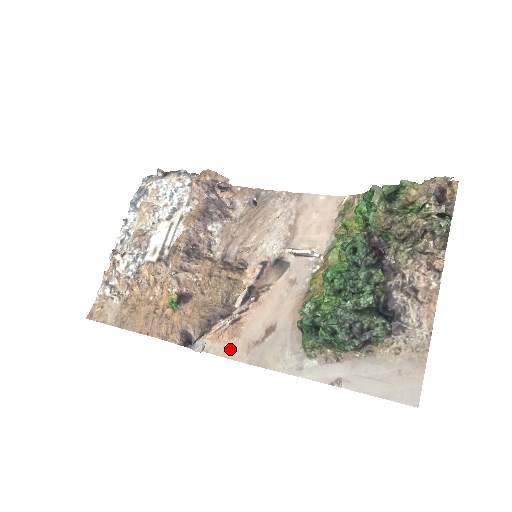
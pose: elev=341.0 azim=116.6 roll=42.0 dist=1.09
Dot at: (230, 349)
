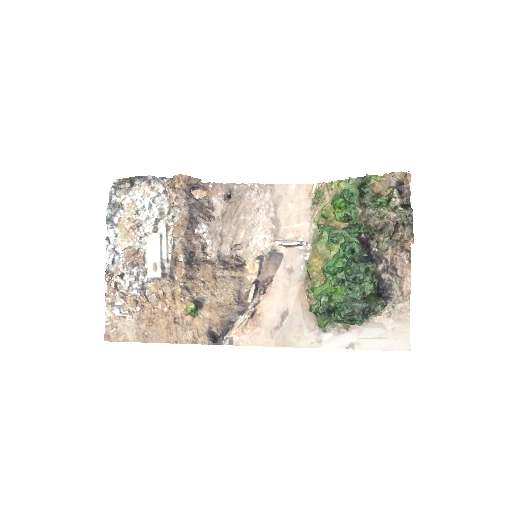
Dot at: (256, 338)
